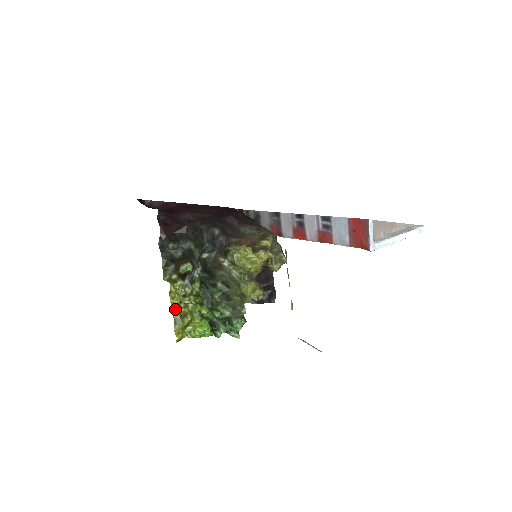
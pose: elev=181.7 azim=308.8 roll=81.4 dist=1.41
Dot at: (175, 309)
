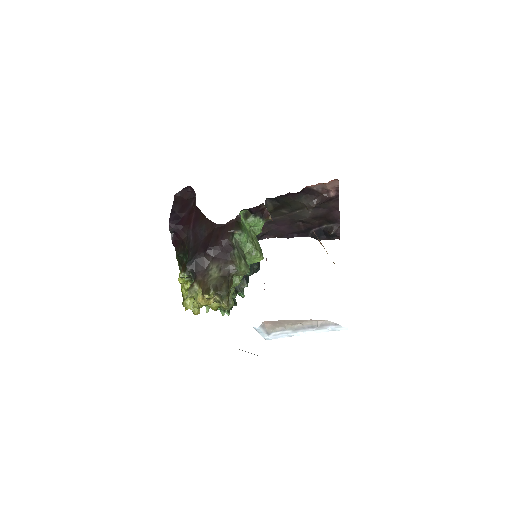
Dot at: (183, 294)
